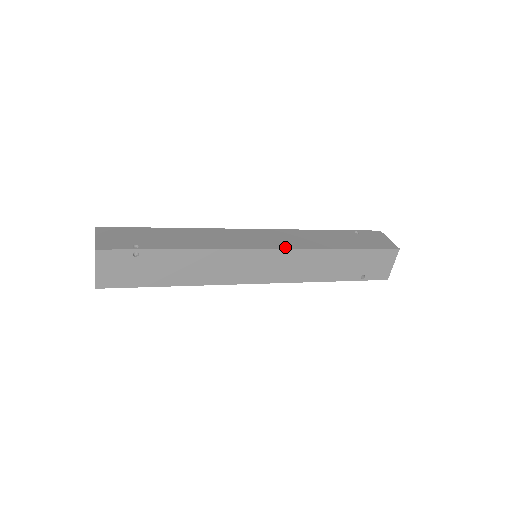
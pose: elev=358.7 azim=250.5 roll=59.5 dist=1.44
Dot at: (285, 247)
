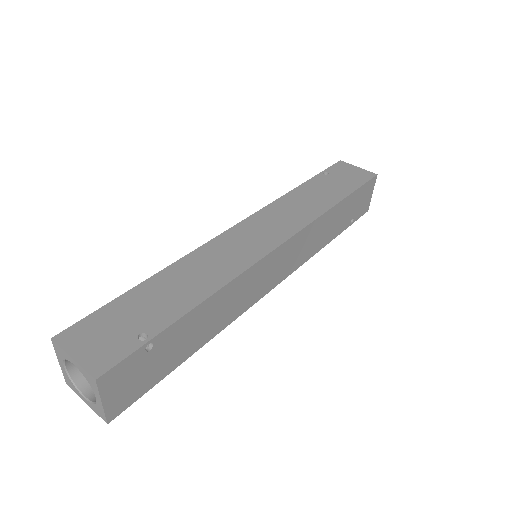
Dot at: (293, 231)
